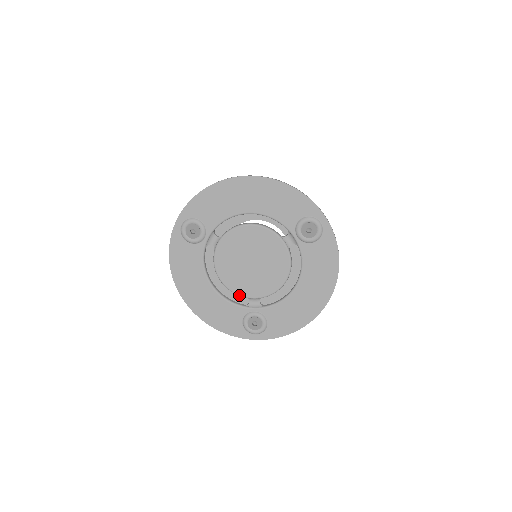
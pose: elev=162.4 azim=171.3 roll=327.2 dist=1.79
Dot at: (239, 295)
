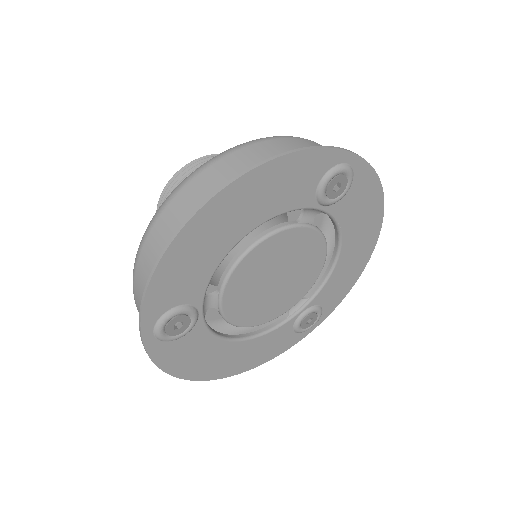
Dot at: (277, 317)
